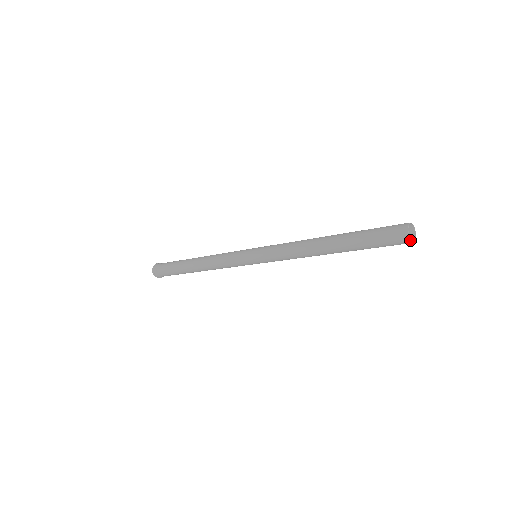
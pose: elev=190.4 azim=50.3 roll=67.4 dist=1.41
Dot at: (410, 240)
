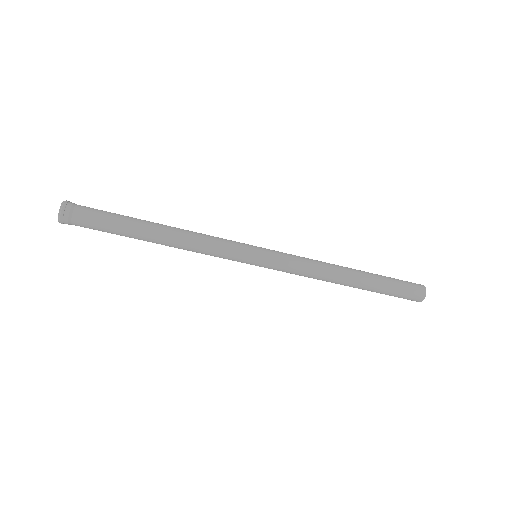
Dot at: occluded
